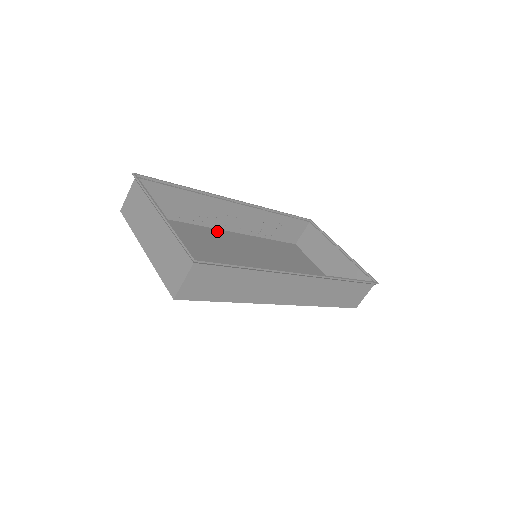
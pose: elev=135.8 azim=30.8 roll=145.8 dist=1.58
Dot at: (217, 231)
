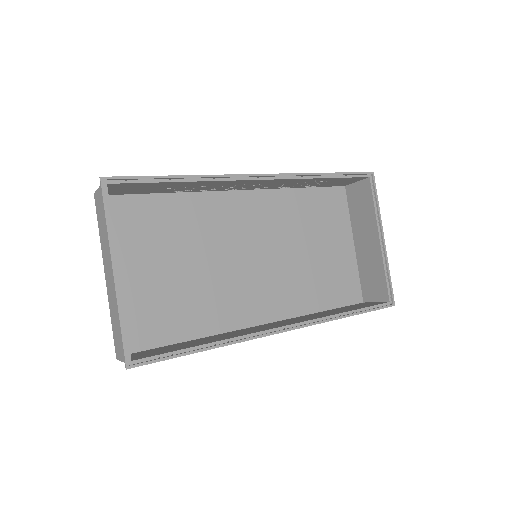
Dot at: (228, 196)
